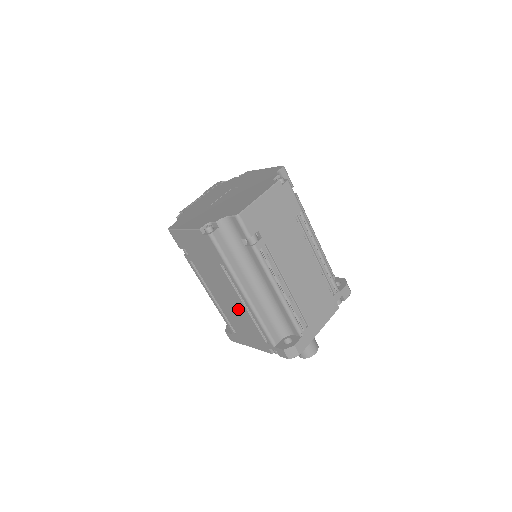
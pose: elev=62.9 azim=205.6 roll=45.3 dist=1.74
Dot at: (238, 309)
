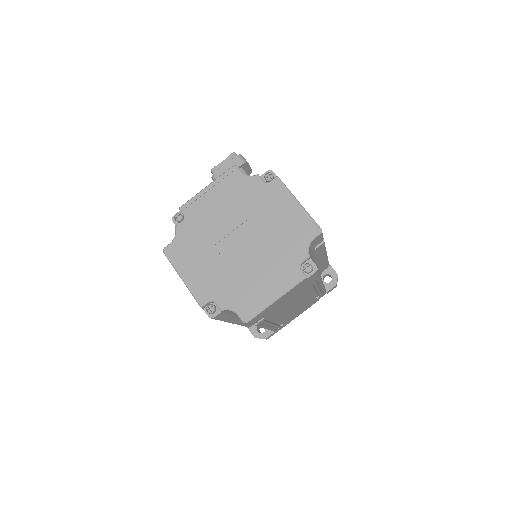
Dot at: occluded
